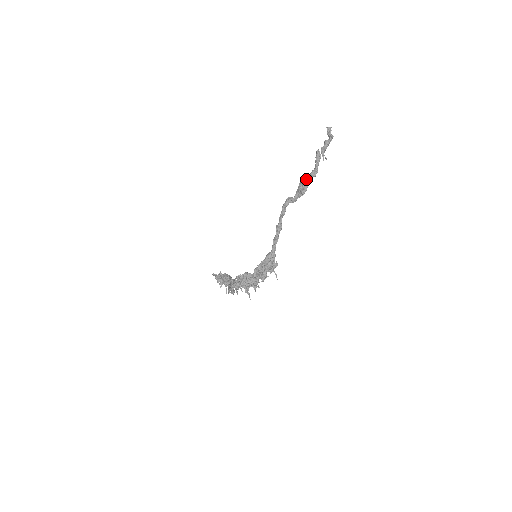
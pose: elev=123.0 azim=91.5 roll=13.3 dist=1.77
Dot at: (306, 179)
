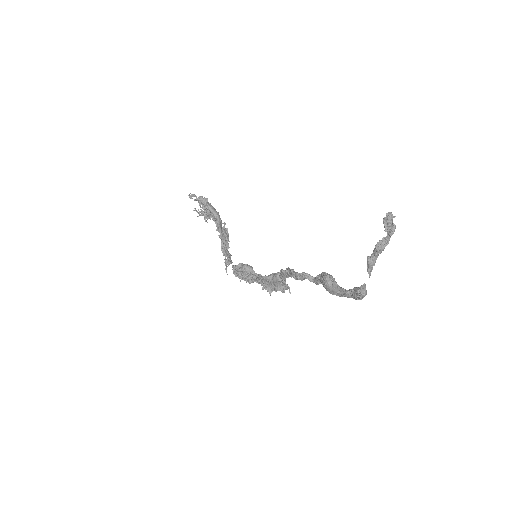
Dot at: (336, 293)
